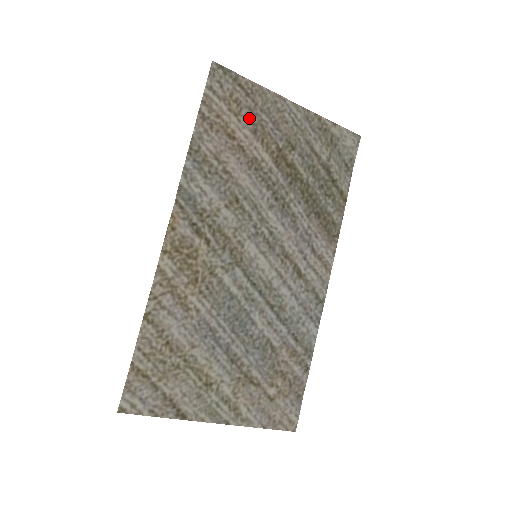
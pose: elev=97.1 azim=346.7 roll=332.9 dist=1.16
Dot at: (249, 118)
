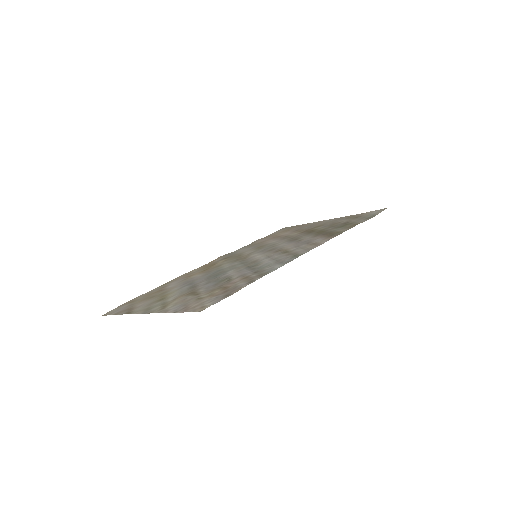
Dot at: (294, 230)
